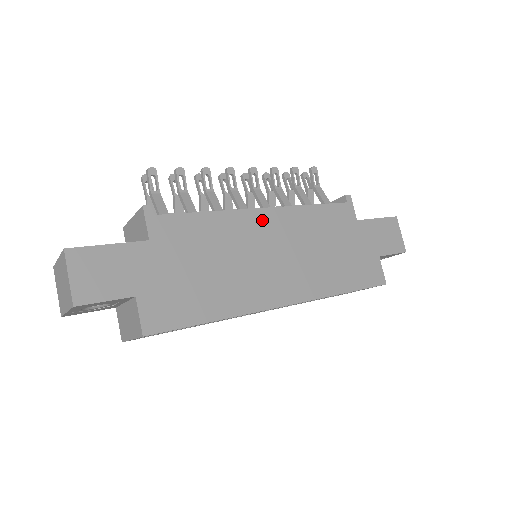
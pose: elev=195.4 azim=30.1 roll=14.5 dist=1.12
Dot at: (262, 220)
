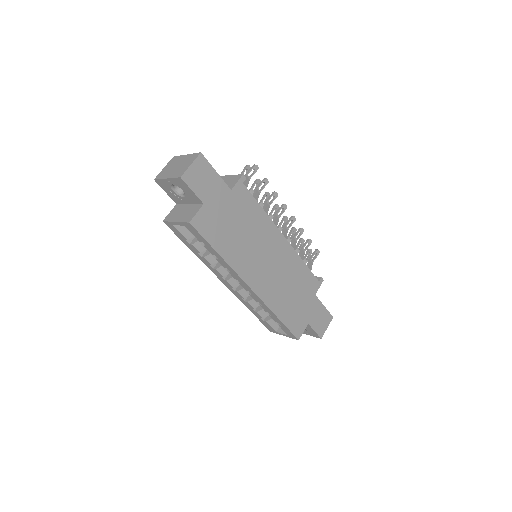
Dot at: (279, 241)
